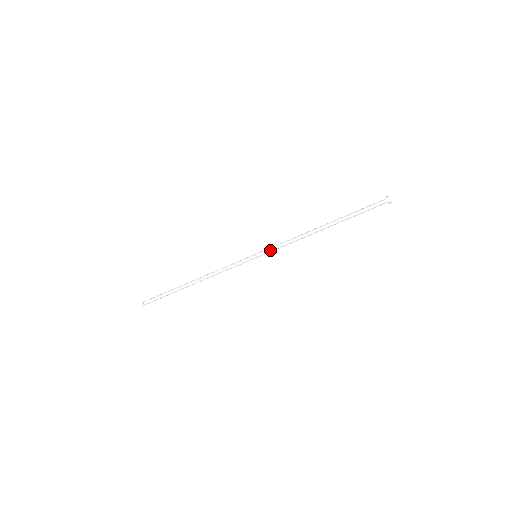
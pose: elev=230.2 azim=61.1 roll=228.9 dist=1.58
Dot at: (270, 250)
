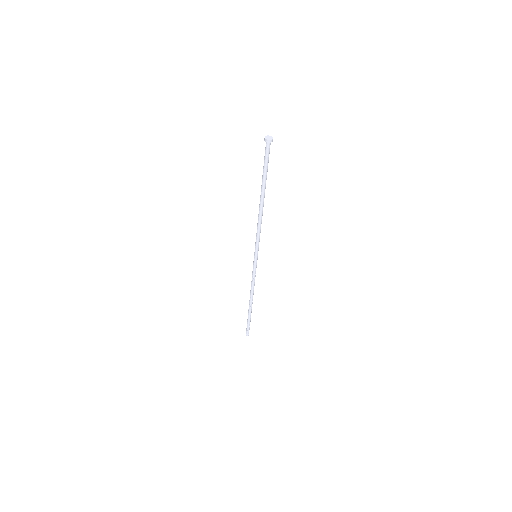
Dot at: (257, 246)
